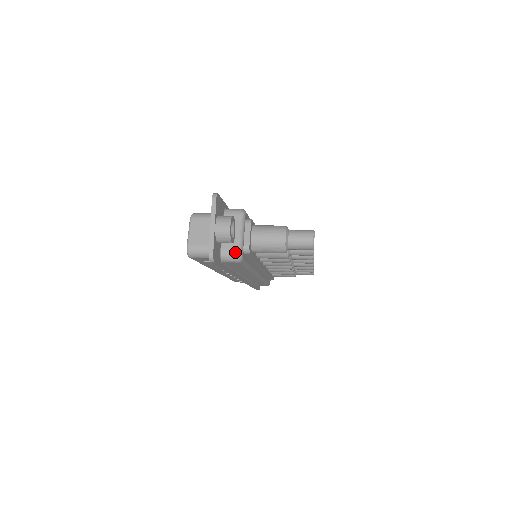
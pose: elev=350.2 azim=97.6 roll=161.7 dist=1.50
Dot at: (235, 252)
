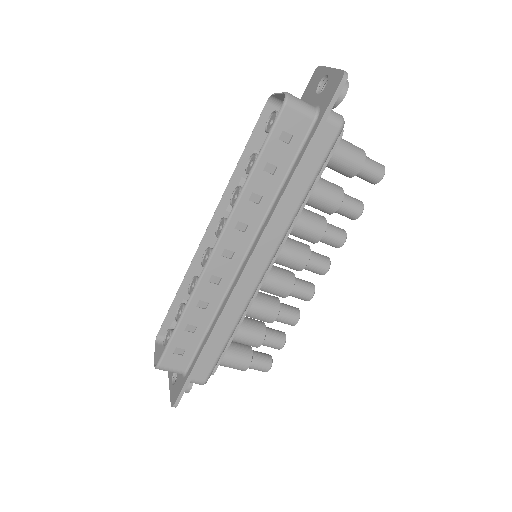
Dot at: occluded
